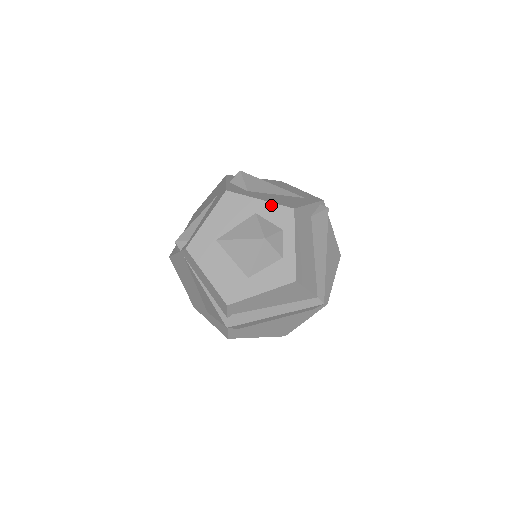
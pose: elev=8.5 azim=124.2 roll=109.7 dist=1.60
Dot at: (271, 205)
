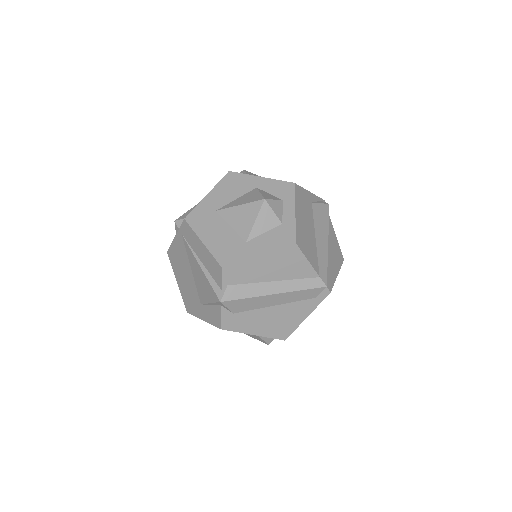
Dot at: (272, 181)
